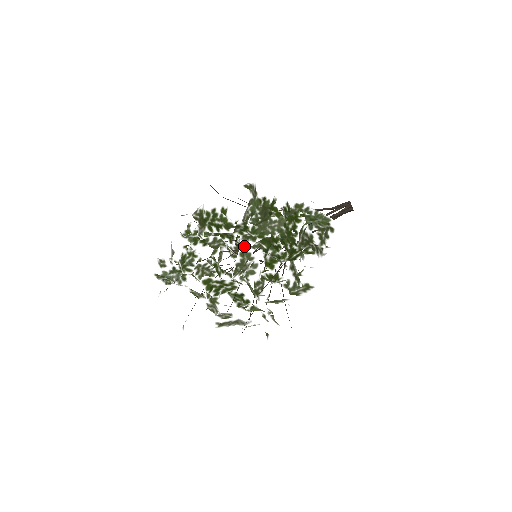
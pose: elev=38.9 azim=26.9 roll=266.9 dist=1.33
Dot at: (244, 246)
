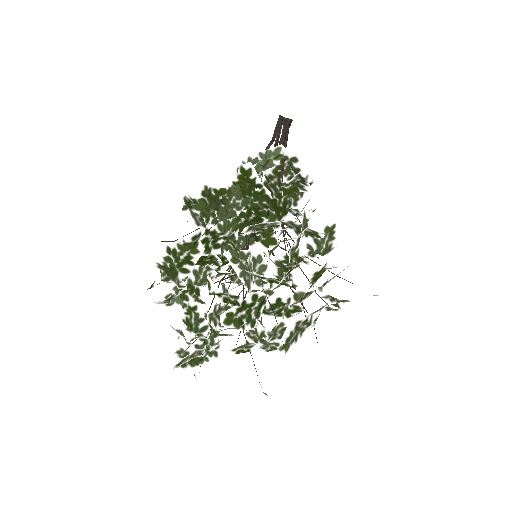
Dot at: (228, 251)
